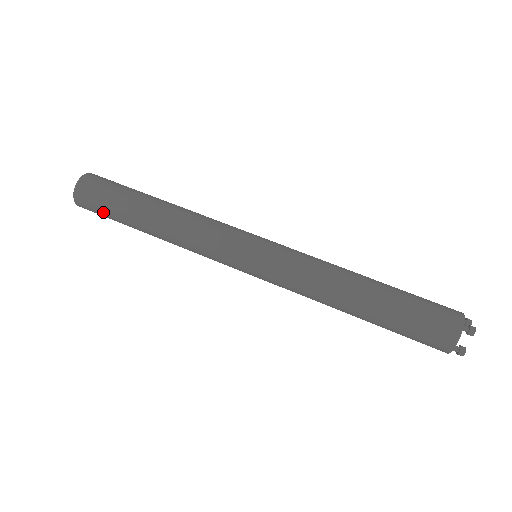
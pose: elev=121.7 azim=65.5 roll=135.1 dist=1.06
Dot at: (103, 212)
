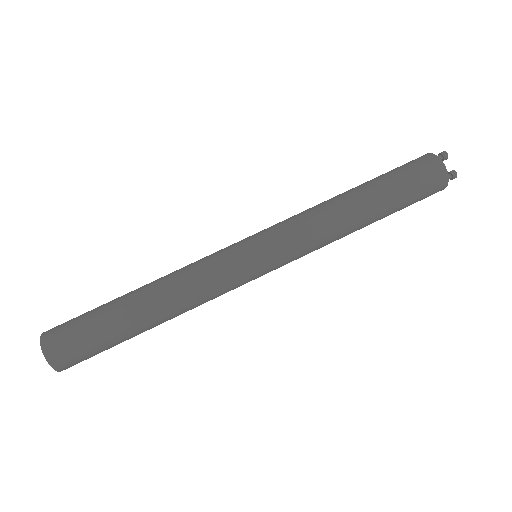
Dot at: (91, 348)
